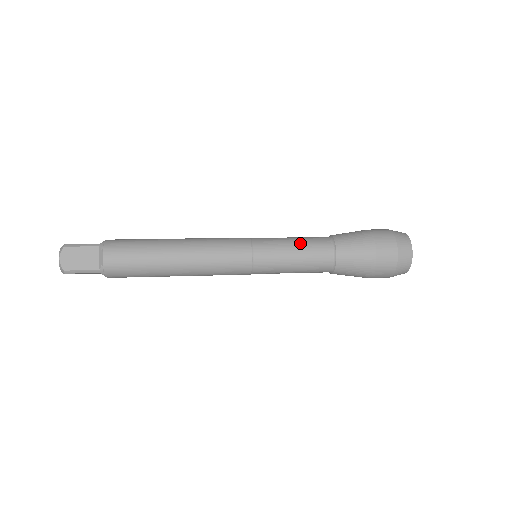
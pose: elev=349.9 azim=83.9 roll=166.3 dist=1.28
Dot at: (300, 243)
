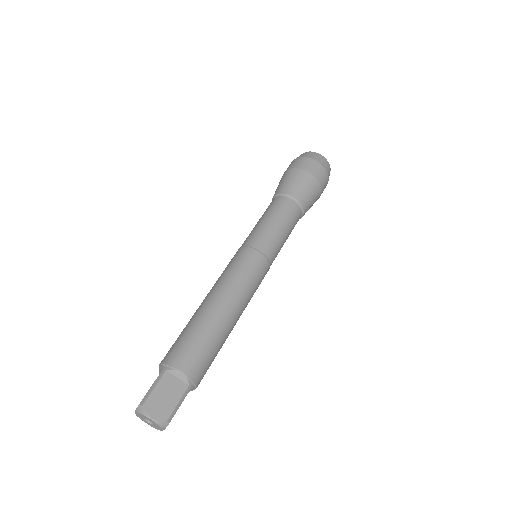
Dot at: (289, 231)
